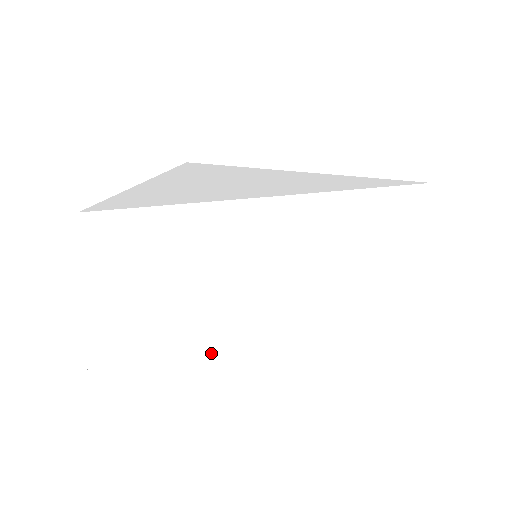
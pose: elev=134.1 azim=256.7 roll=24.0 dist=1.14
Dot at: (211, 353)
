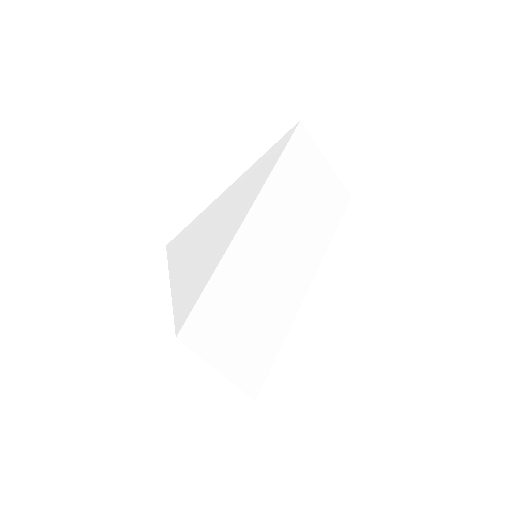
Dot at: (288, 326)
